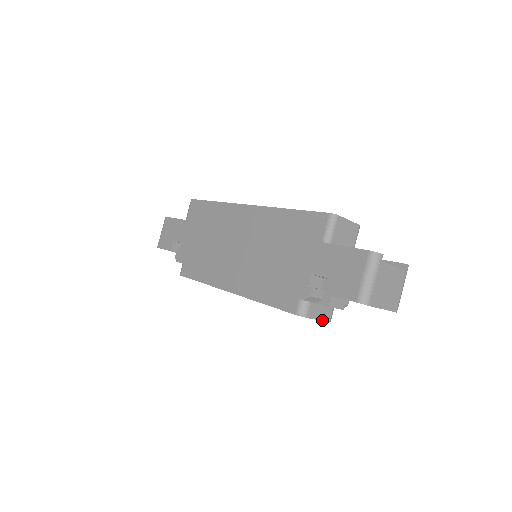
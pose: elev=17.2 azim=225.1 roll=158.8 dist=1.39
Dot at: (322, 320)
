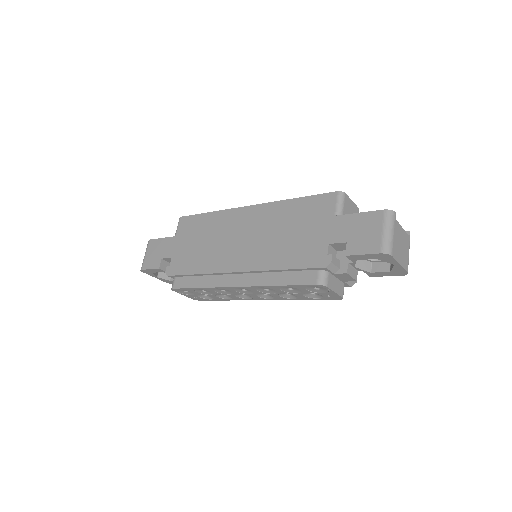
Dot at: (338, 294)
